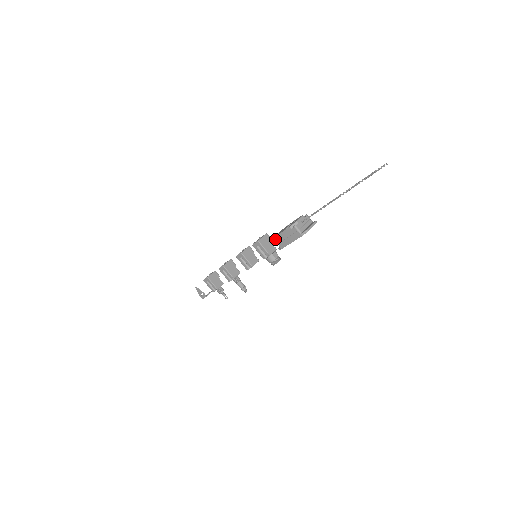
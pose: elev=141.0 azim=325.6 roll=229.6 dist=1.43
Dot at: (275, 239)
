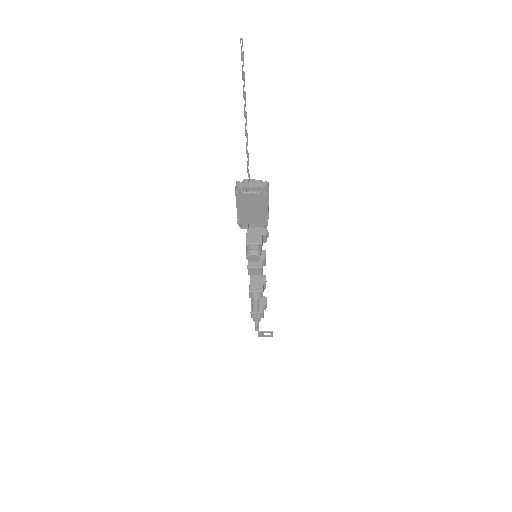
Dot at: occluded
